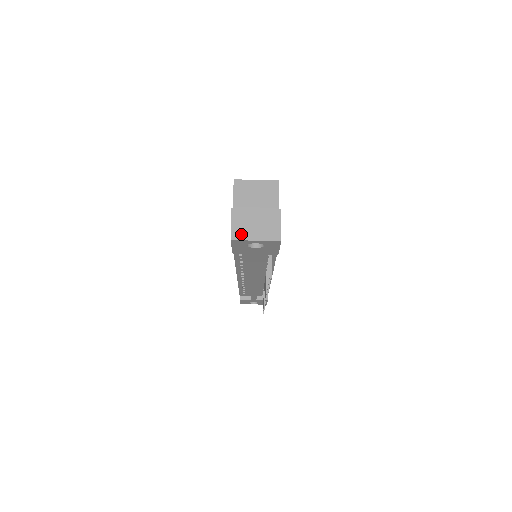
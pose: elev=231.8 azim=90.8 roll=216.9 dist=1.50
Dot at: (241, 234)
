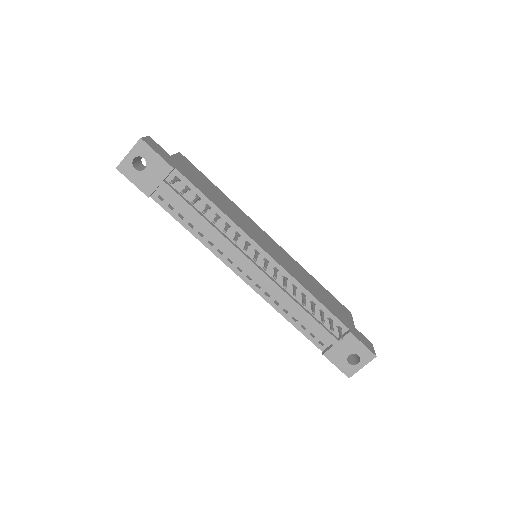
Dot at: (122, 161)
